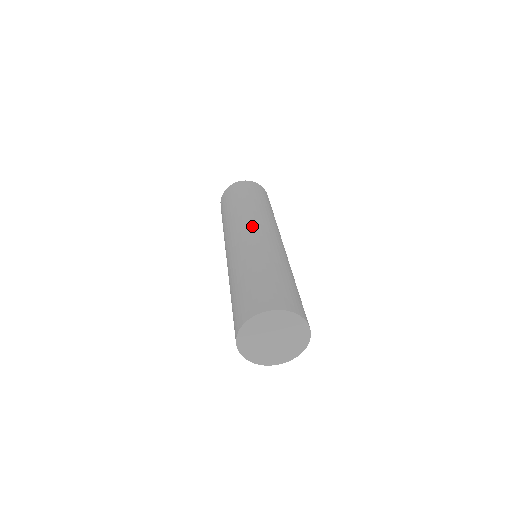
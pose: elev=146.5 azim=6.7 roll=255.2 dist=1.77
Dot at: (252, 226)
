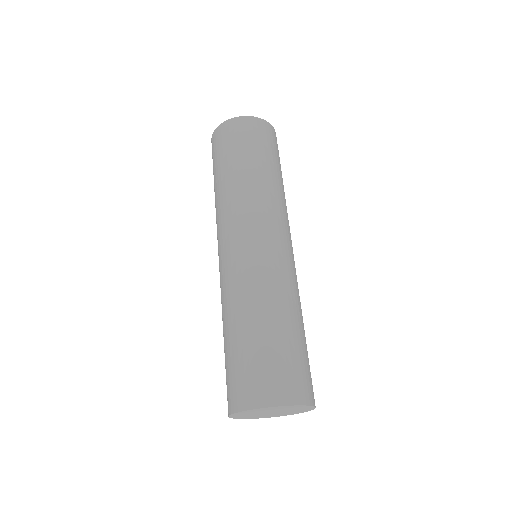
Dot at: (228, 235)
